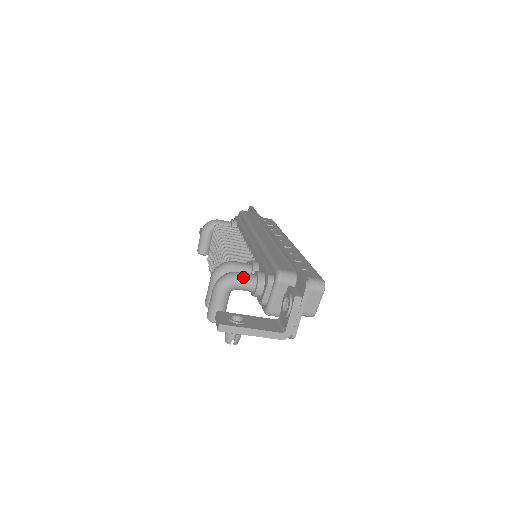
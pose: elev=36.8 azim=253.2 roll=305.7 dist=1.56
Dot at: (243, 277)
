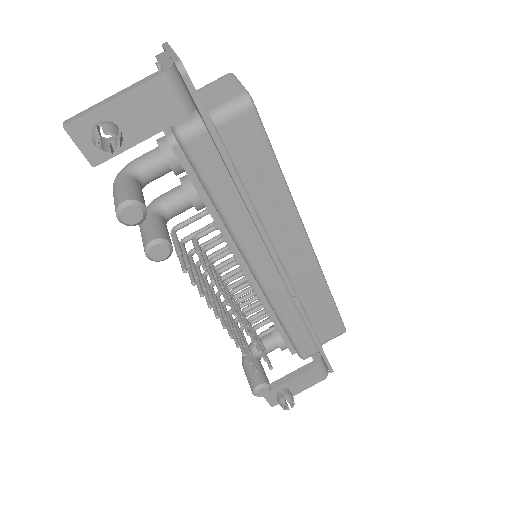
Dot at: occluded
